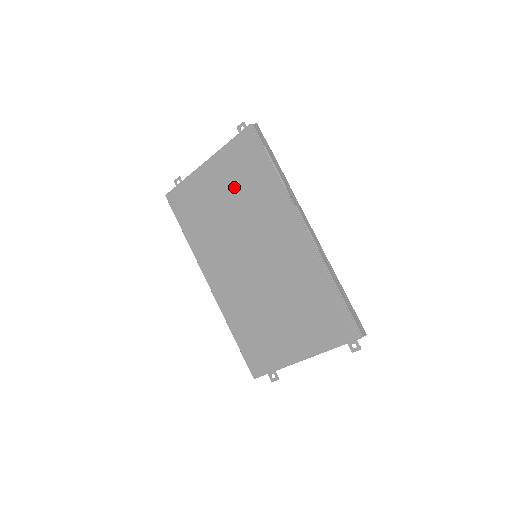
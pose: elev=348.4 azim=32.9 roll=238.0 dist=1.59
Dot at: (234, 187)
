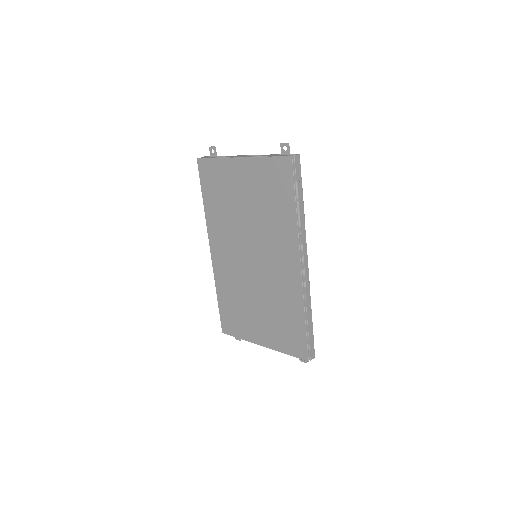
Dot at: (258, 196)
